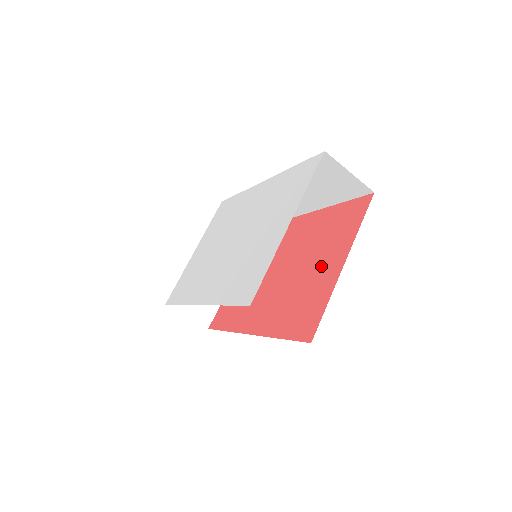
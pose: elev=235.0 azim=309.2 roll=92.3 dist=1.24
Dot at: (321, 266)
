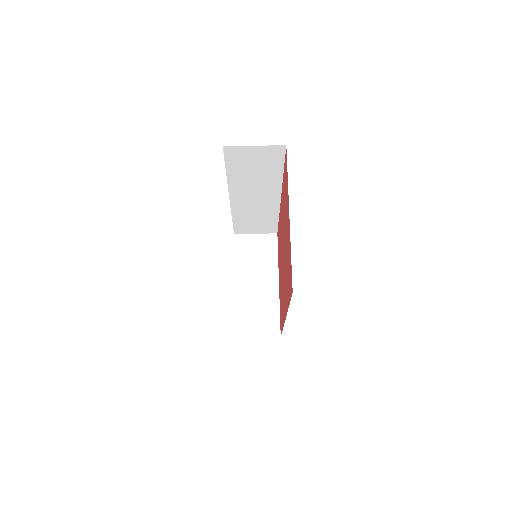
Dot at: (287, 229)
